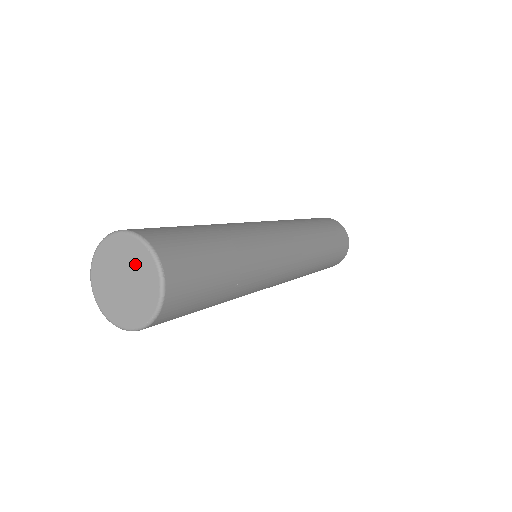
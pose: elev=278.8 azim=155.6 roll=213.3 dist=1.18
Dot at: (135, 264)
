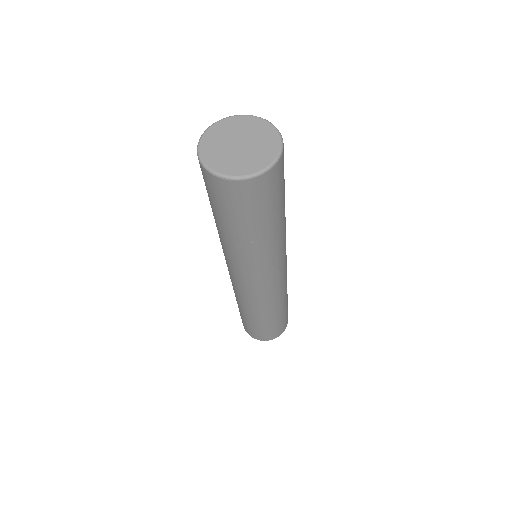
Dot at: (237, 129)
